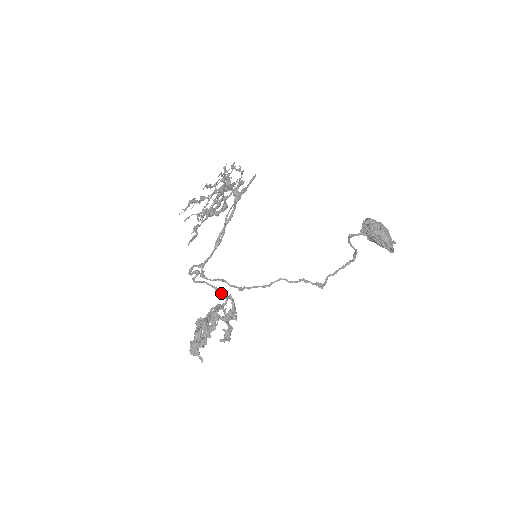
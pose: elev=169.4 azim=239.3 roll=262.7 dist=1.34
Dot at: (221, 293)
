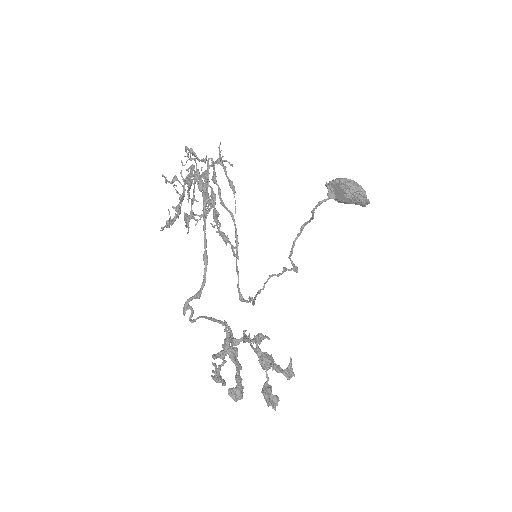
Dot at: (219, 322)
